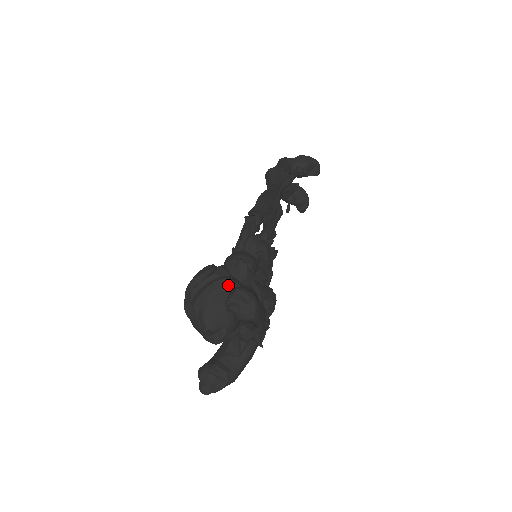
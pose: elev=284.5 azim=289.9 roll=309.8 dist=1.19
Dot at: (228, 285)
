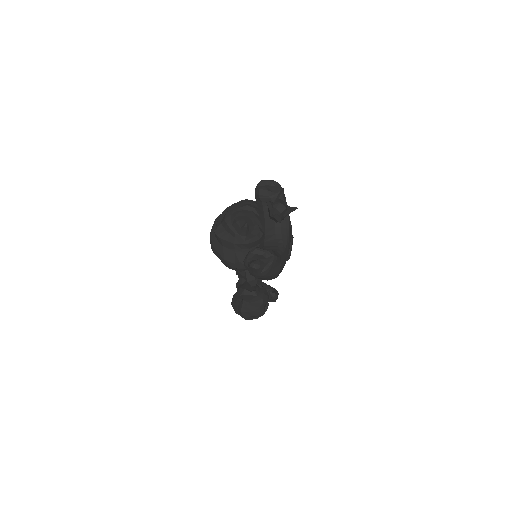
Dot at: (250, 201)
